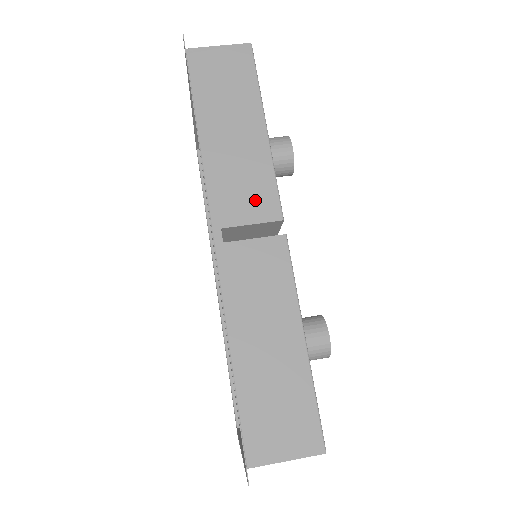
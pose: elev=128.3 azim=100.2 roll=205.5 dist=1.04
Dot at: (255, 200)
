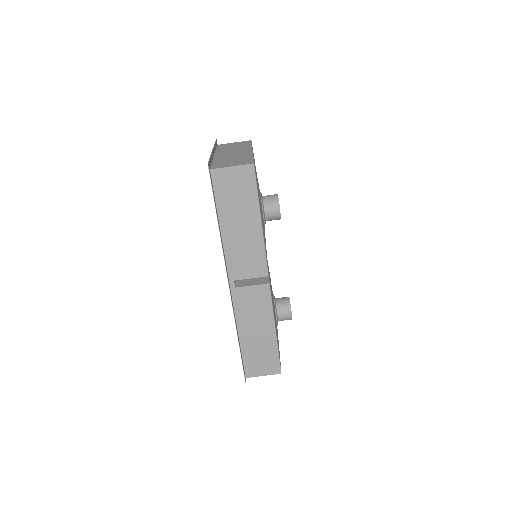
Dot at: (253, 266)
